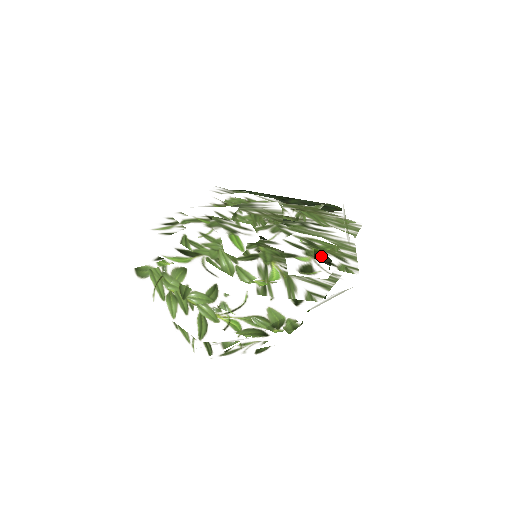
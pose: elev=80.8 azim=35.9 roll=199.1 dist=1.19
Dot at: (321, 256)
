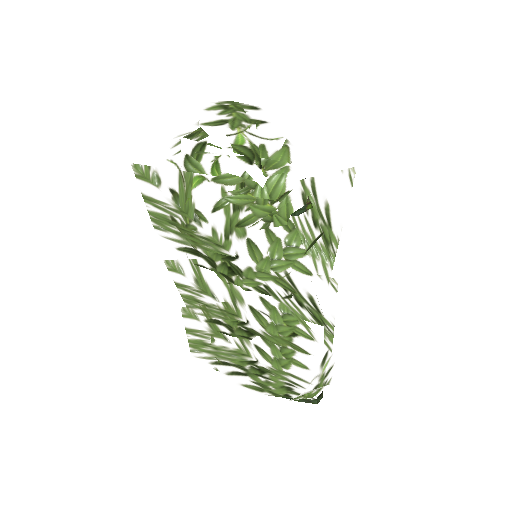
Dot at: occluded
